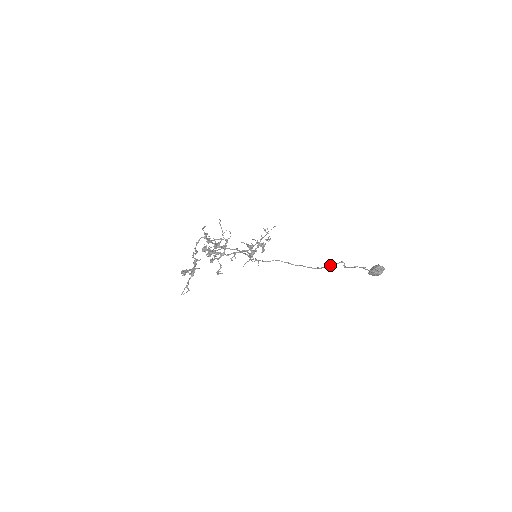
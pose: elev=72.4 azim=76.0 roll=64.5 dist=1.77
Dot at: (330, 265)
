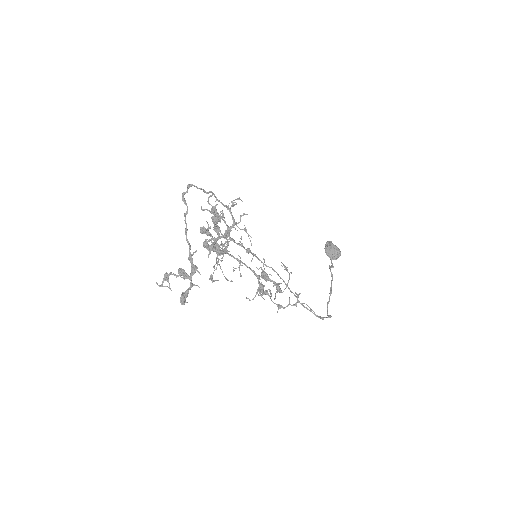
Dot at: occluded
